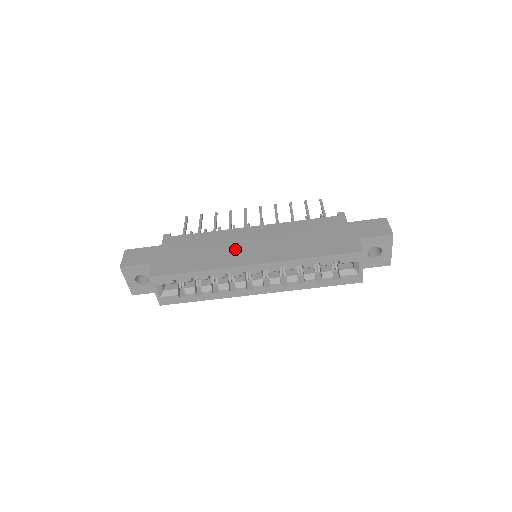
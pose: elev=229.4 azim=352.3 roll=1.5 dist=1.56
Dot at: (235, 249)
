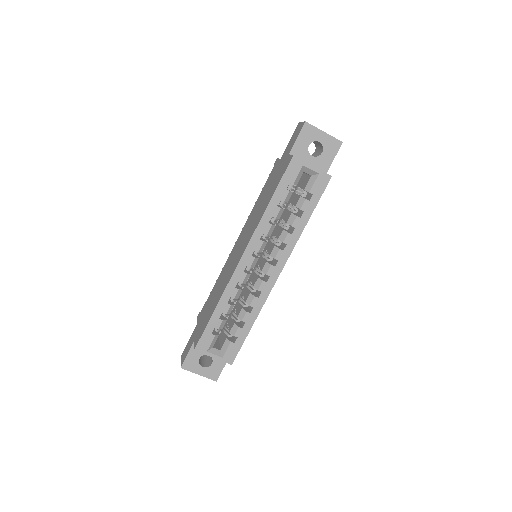
Dot at: (230, 266)
